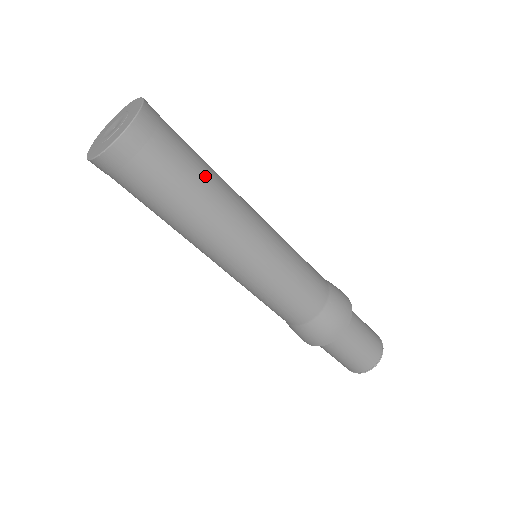
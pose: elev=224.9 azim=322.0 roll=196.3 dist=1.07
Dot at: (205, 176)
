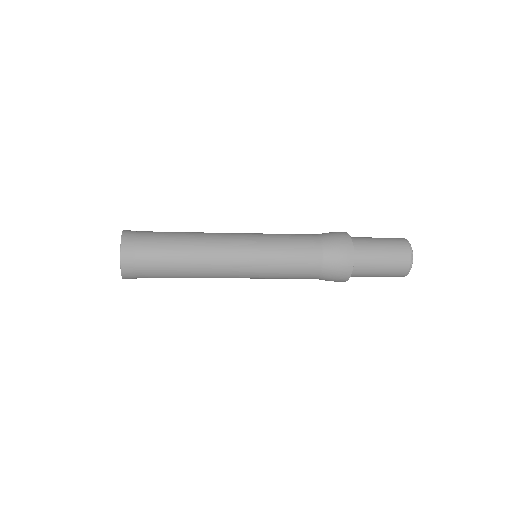
Dot at: (179, 248)
